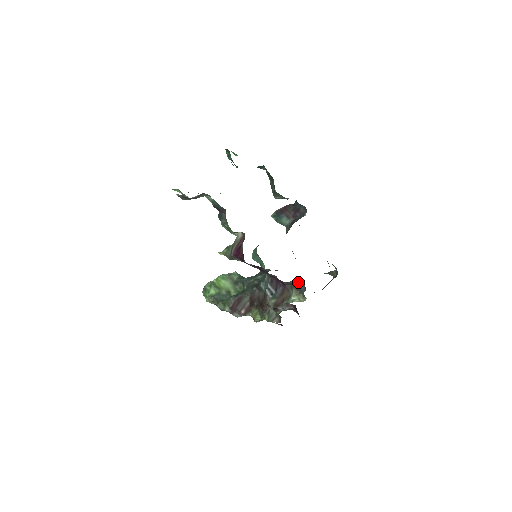
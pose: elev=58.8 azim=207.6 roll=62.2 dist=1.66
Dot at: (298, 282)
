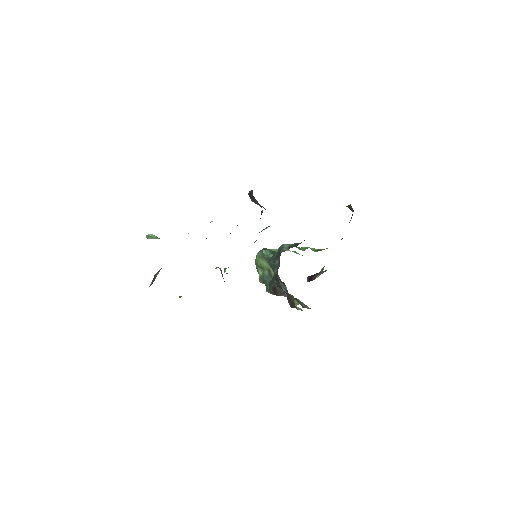
Dot at: occluded
